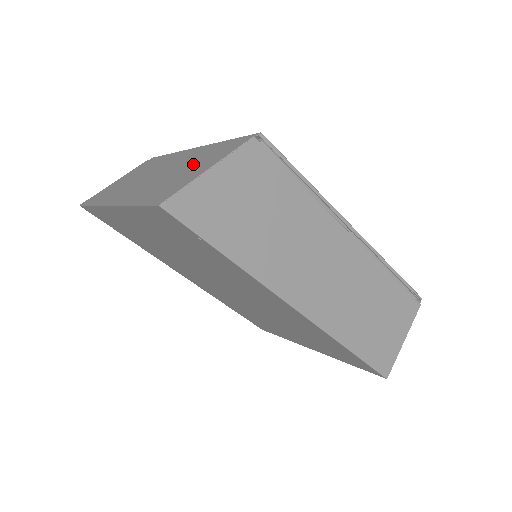
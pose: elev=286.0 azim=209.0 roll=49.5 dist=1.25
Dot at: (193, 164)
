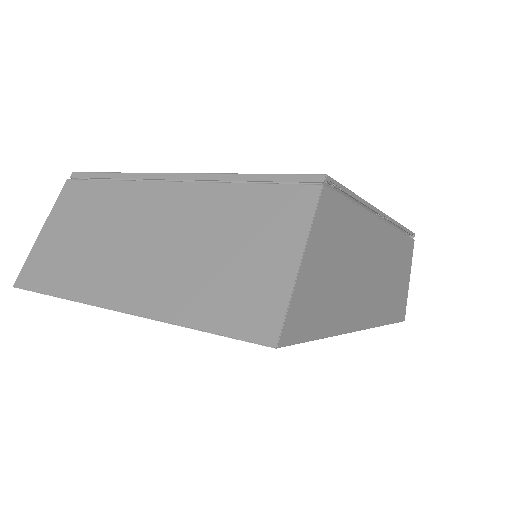
Dot at: (236, 234)
